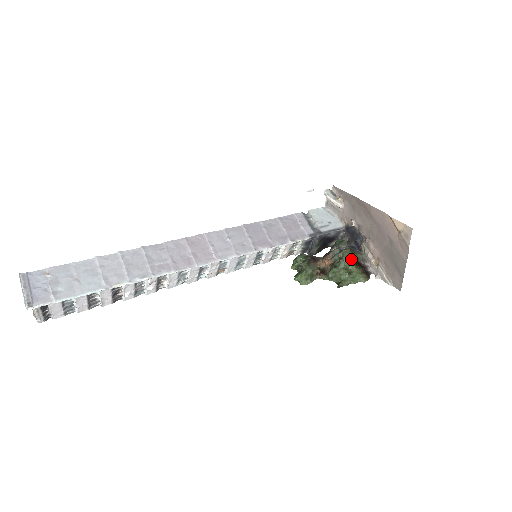
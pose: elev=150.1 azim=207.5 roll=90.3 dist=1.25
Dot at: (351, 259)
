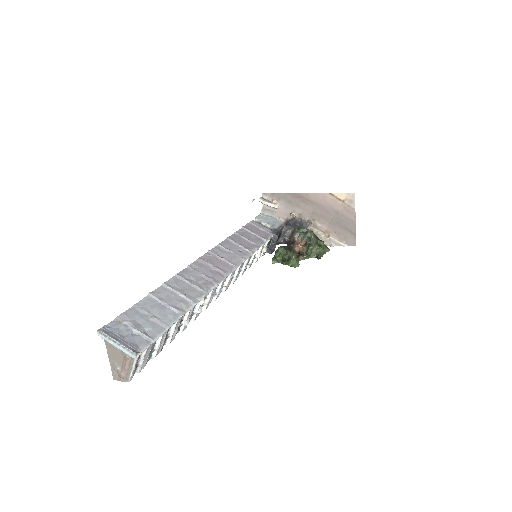
Dot at: (316, 236)
